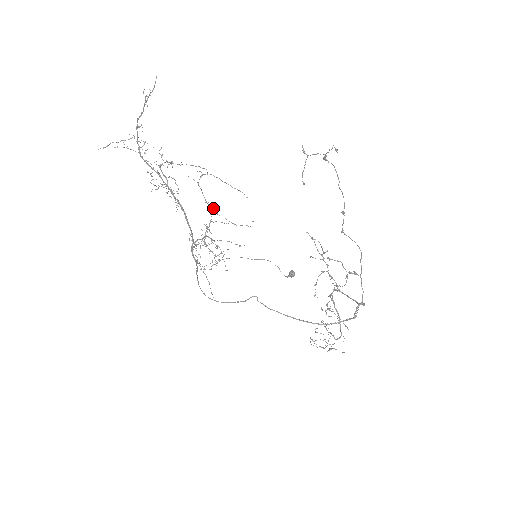
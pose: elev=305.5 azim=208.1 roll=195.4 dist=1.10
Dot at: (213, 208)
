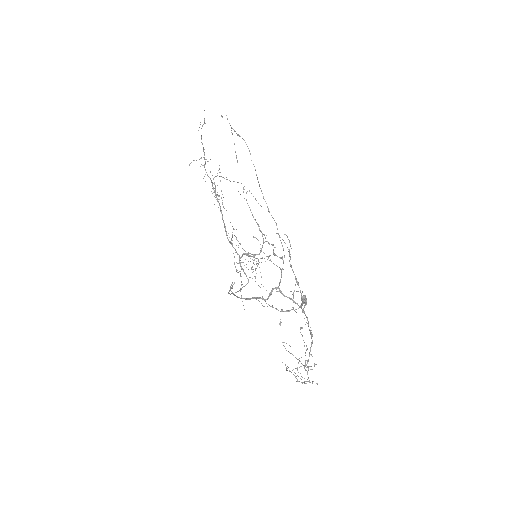
Dot at: (258, 225)
